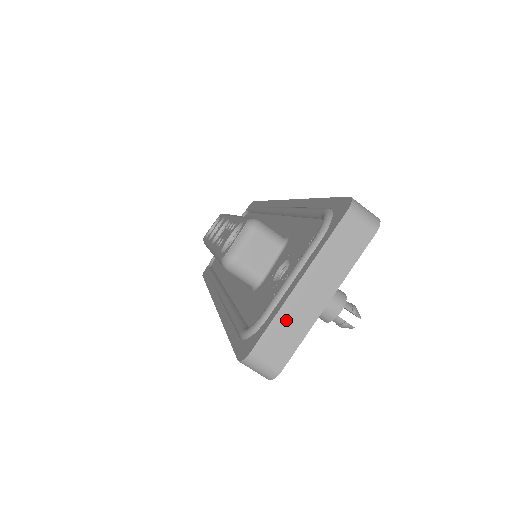
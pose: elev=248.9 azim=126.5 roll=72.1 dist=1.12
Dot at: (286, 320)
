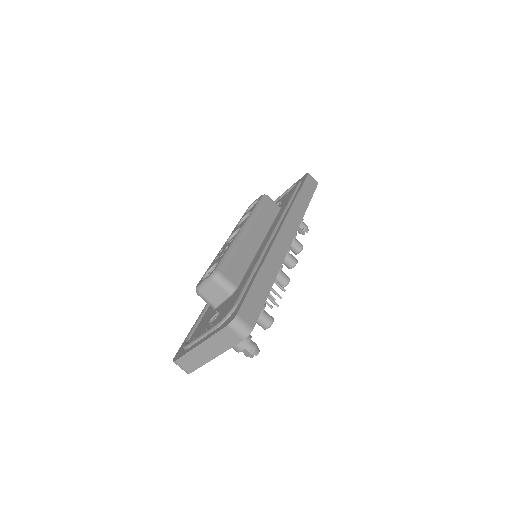
Dot at: (192, 357)
